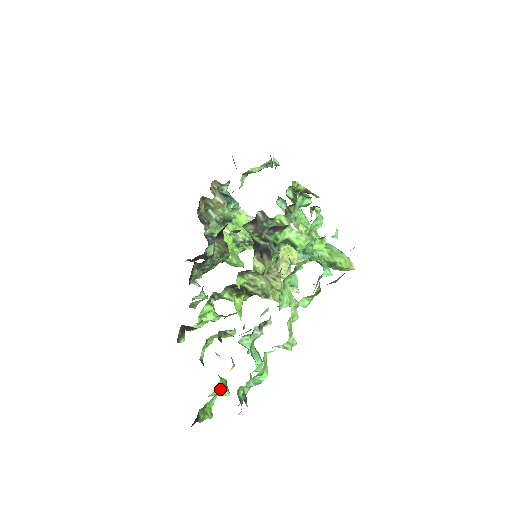
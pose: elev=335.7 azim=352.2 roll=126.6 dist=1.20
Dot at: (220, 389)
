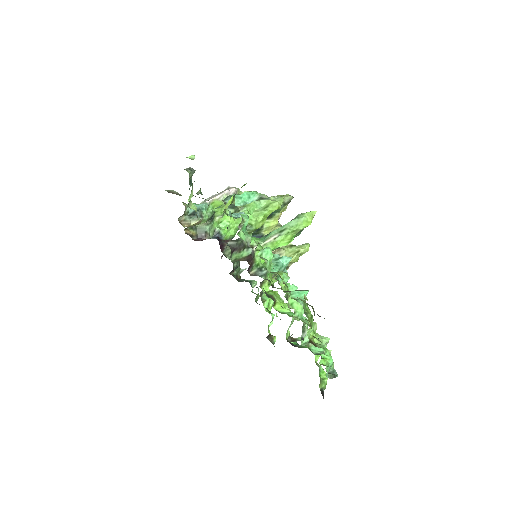
Dot at: (318, 355)
